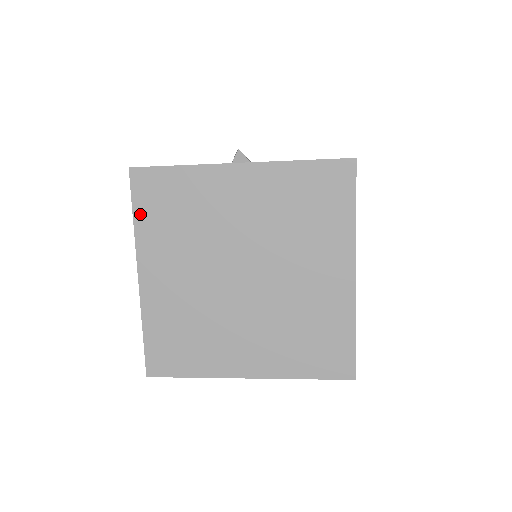
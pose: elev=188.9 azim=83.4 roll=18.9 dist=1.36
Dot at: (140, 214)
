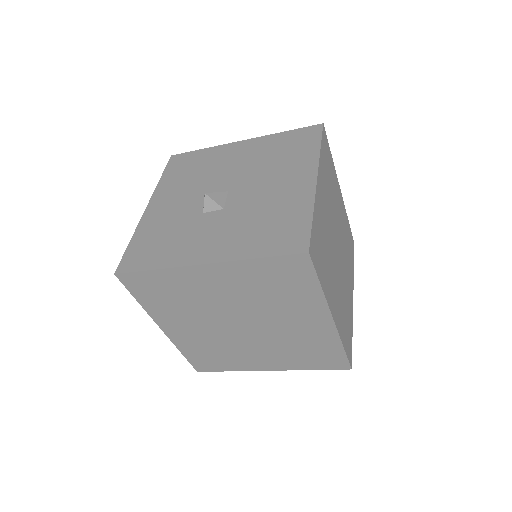
Dot at: (141, 299)
